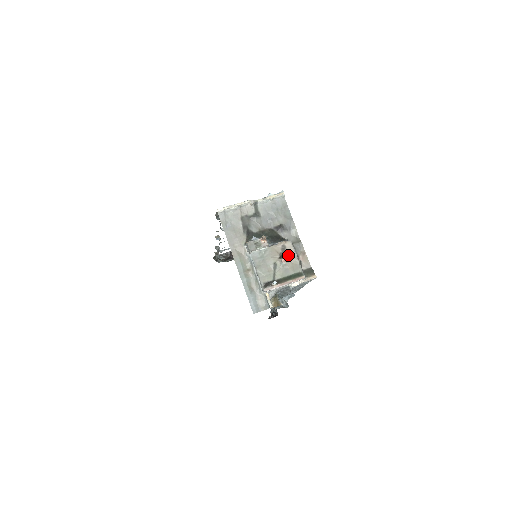
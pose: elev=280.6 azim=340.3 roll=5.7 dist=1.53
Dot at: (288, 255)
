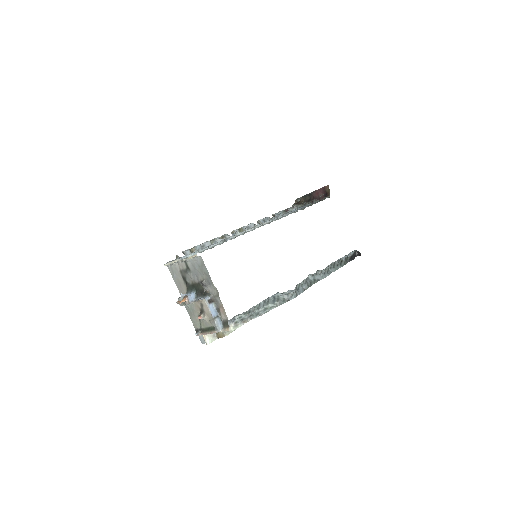
Dot at: (205, 311)
